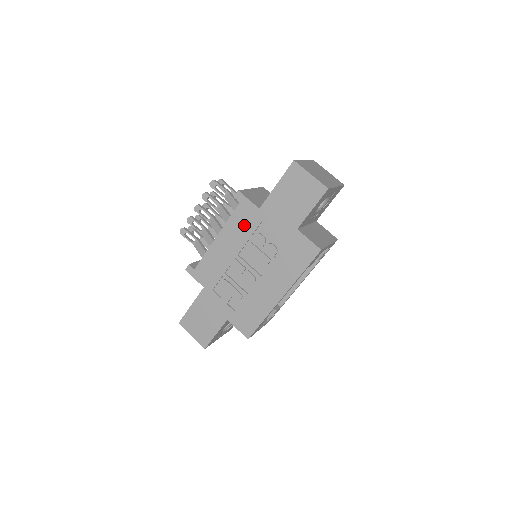
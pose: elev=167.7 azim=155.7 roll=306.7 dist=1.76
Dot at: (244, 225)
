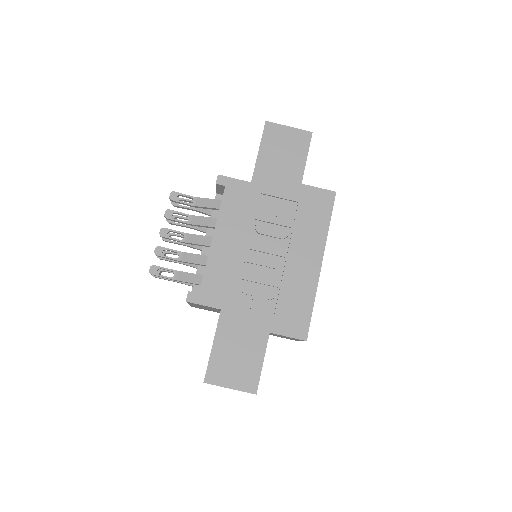
Dot at: (241, 208)
